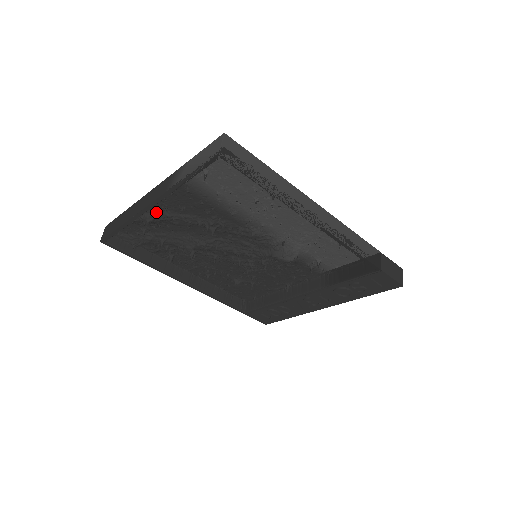
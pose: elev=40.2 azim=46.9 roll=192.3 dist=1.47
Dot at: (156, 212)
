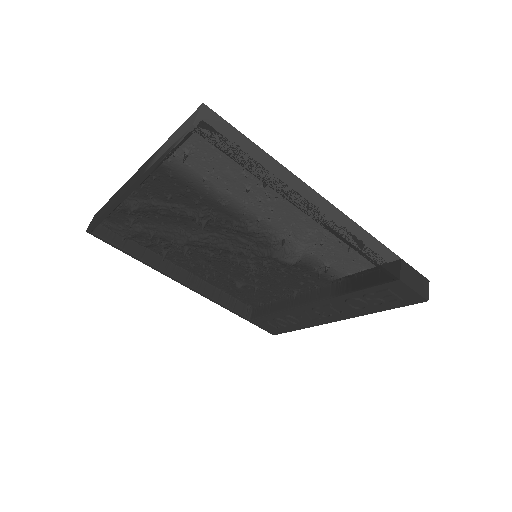
Dot at: (141, 200)
